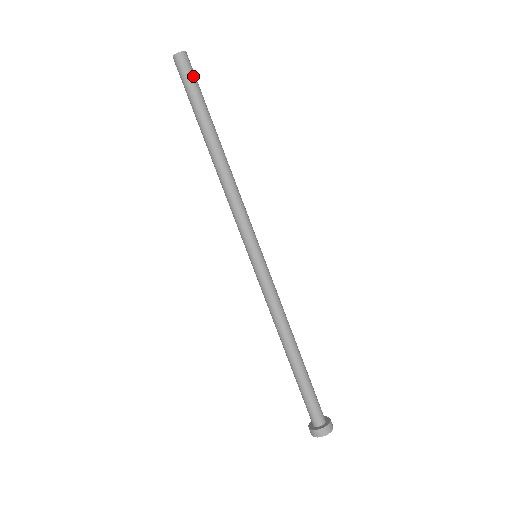
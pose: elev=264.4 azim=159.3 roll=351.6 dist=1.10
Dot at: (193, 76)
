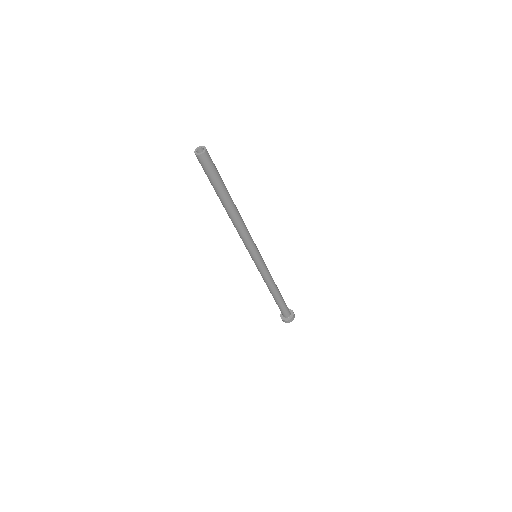
Dot at: (211, 169)
